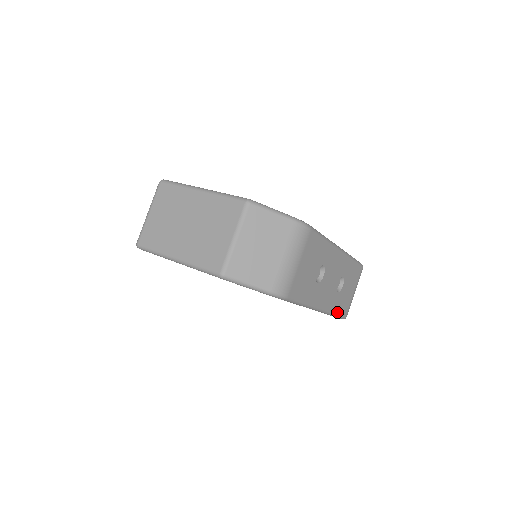
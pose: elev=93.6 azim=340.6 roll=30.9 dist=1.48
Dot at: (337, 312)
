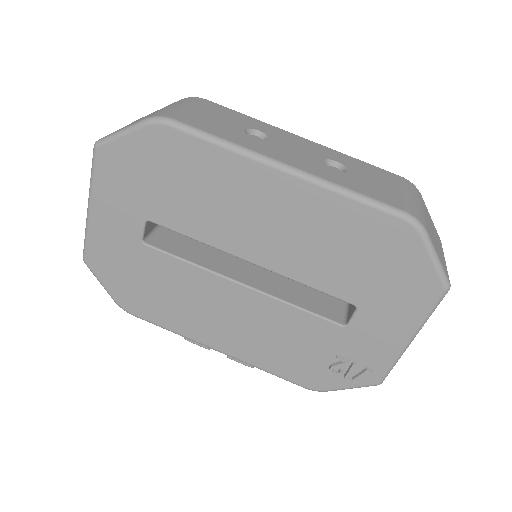
Dot at: (359, 192)
